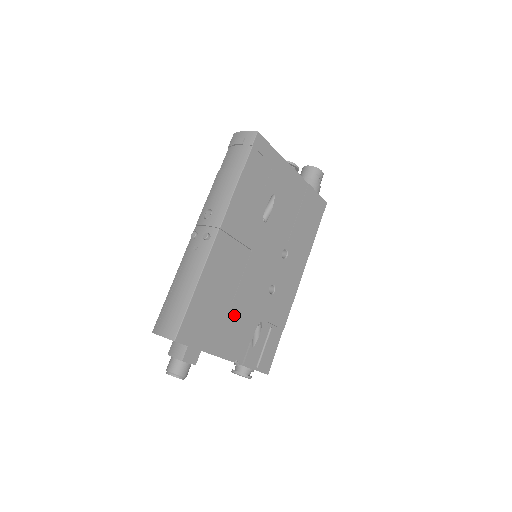
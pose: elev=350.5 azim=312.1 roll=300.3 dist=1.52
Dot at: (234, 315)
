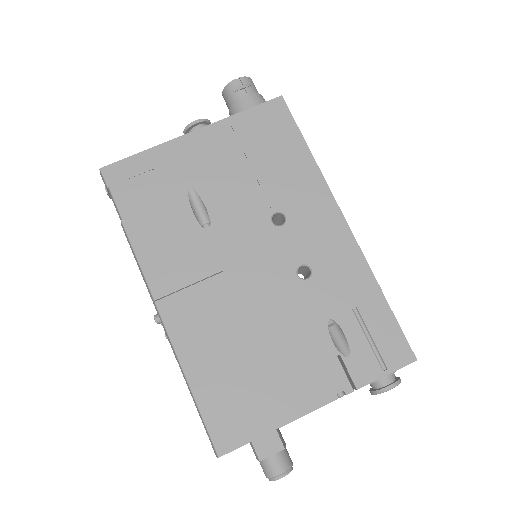
Dot at: (276, 354)
